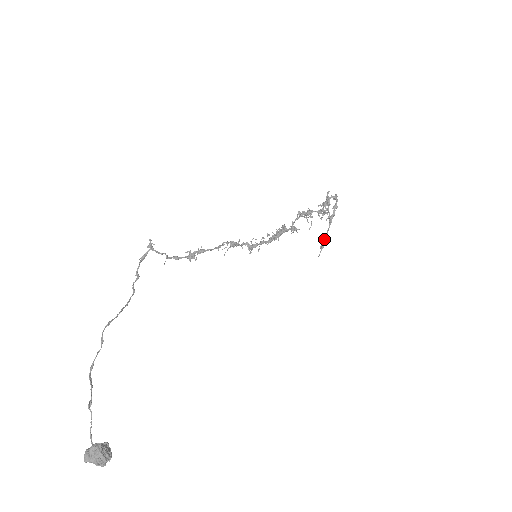
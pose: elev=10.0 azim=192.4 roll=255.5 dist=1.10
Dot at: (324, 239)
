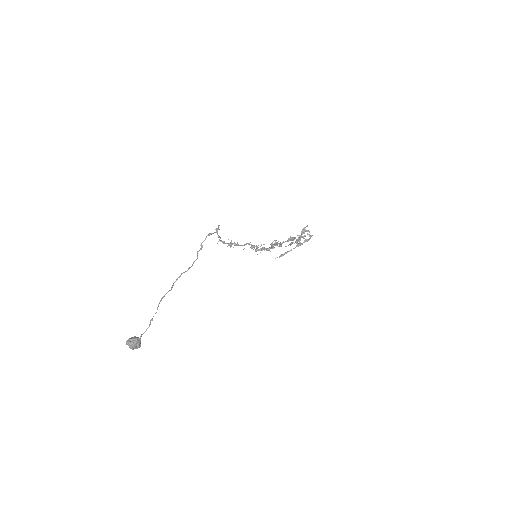
Dot at: (286, 253)
